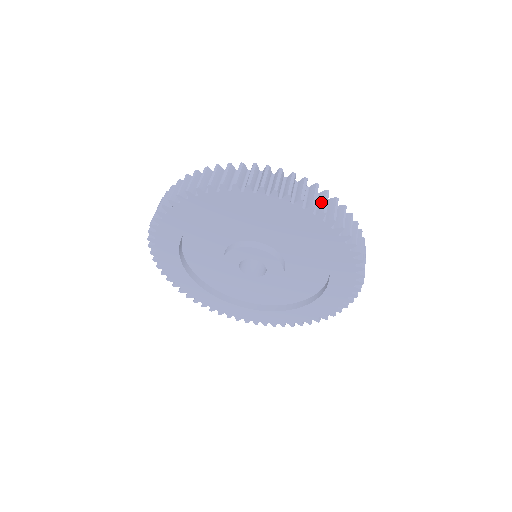
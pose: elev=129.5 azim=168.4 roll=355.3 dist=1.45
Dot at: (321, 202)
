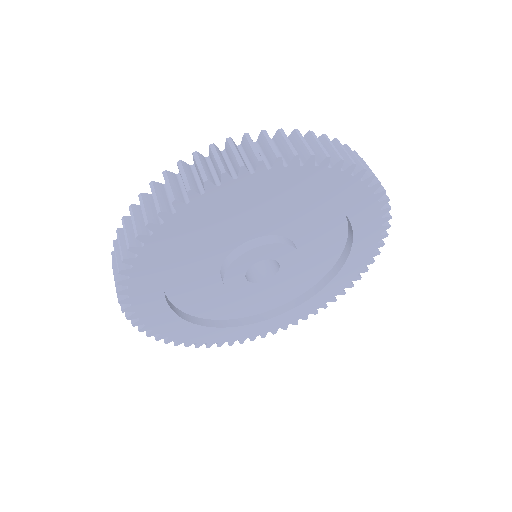
Dot at: occluded
